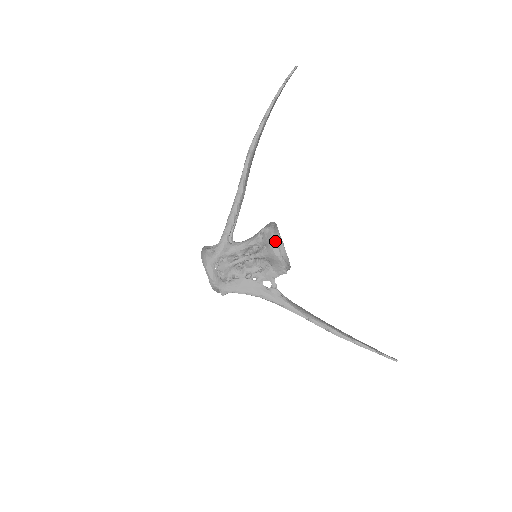
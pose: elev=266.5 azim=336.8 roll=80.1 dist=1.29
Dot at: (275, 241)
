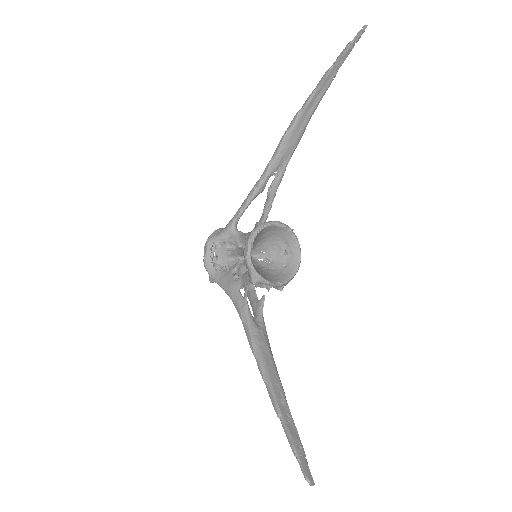
Dot at: (250, 238)
